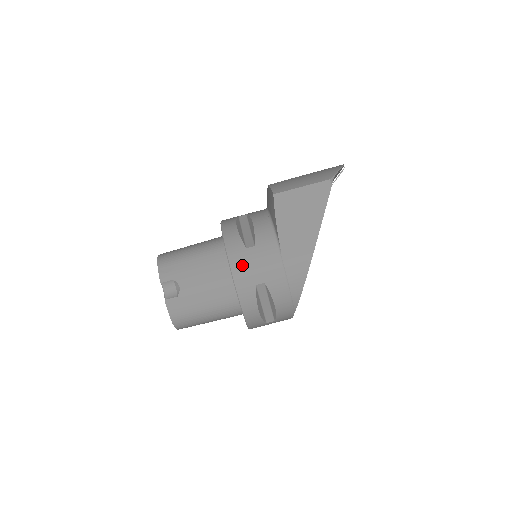
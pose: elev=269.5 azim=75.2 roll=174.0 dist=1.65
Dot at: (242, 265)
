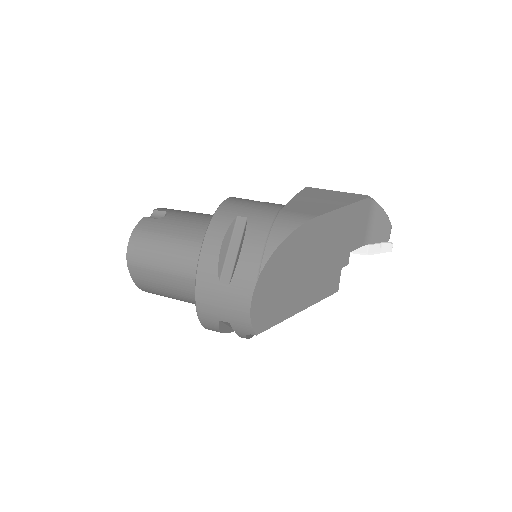
Dot at: (238, 202)
